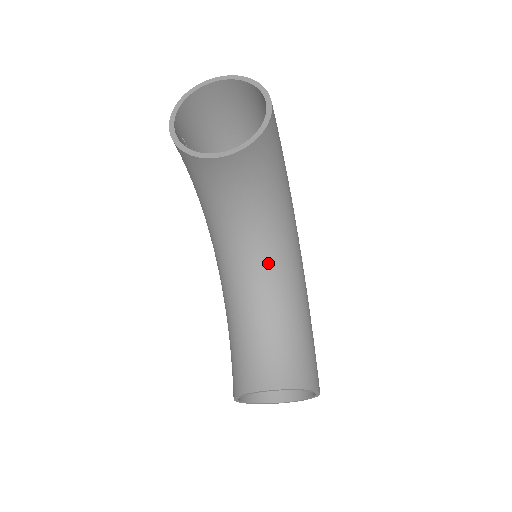
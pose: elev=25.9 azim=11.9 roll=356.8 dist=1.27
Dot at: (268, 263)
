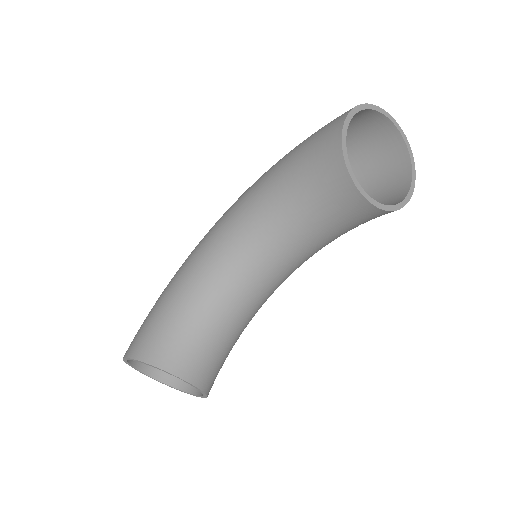
Dot at: (271, 278)
